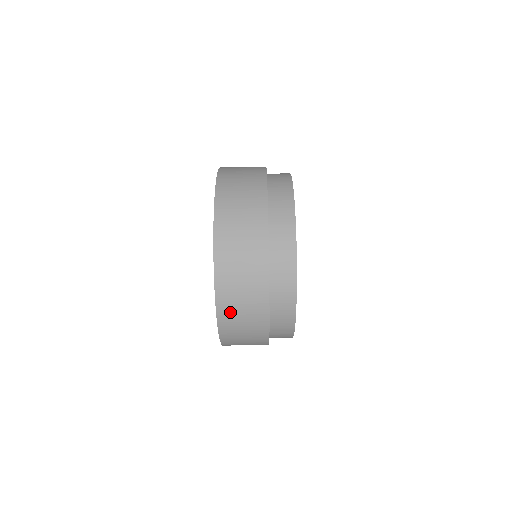
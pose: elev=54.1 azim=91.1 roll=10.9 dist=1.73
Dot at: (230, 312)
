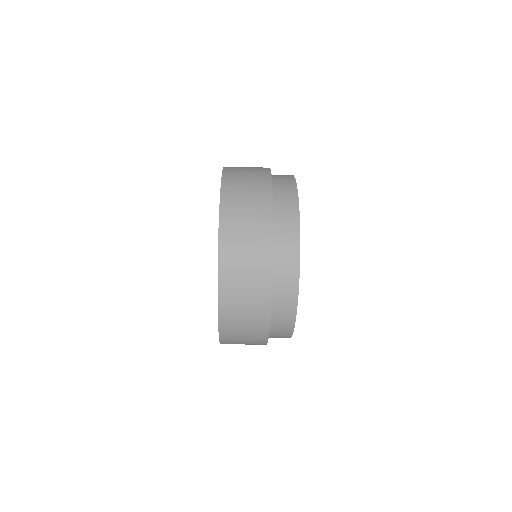
Dot at: (232, 333)
